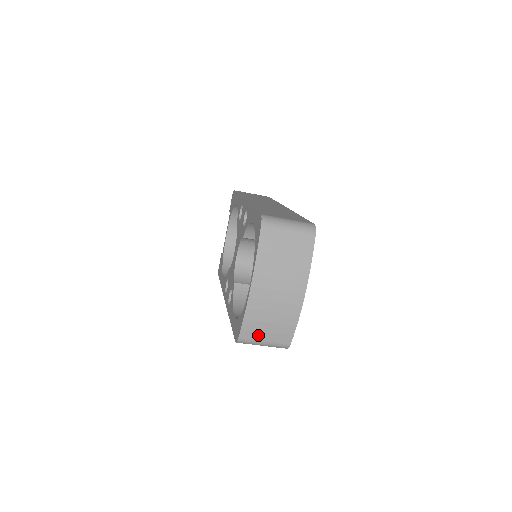
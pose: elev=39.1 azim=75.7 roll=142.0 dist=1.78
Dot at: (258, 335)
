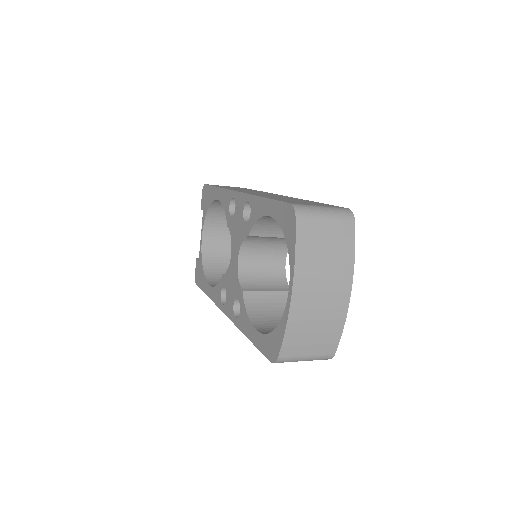
Dot at: (300, 350)
